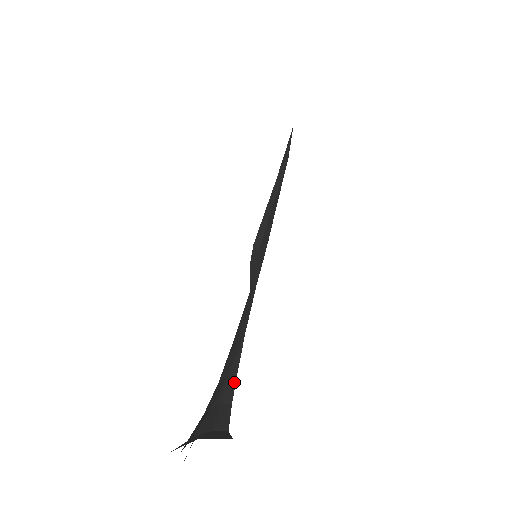
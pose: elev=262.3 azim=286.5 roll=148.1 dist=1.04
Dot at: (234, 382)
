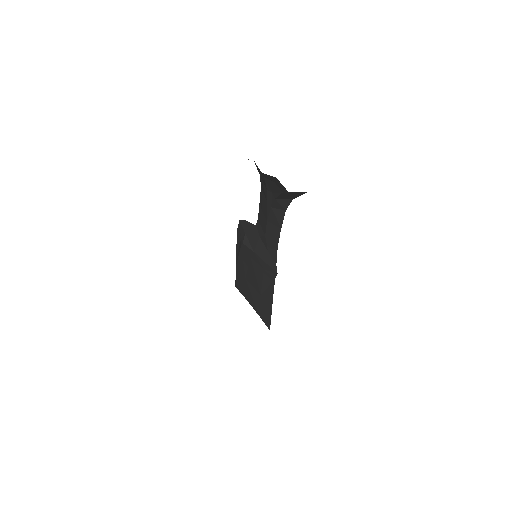
Dot at: occluded
